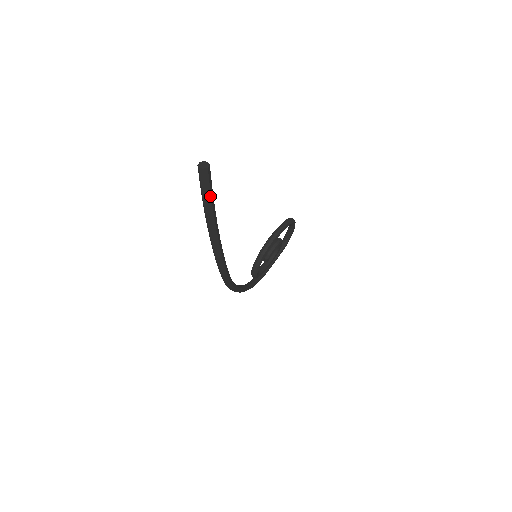
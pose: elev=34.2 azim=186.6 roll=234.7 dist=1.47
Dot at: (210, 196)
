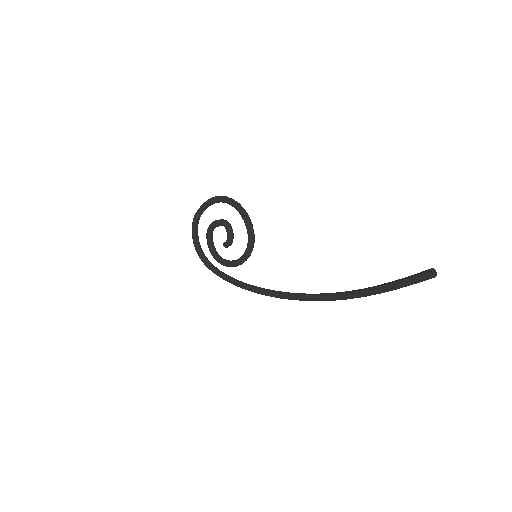
Dot at: occluded
